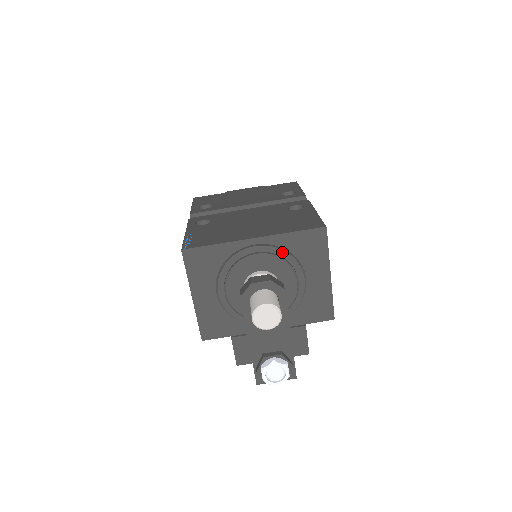
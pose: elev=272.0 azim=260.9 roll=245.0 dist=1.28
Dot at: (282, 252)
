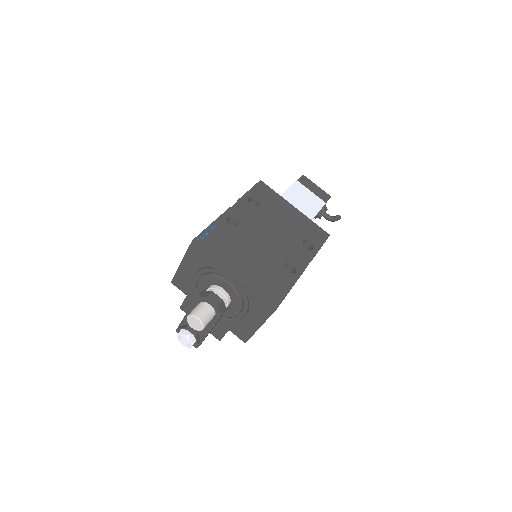
Dot at: (244, 294)
